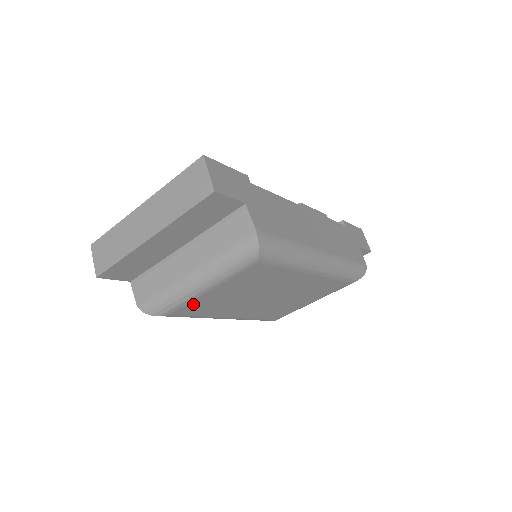
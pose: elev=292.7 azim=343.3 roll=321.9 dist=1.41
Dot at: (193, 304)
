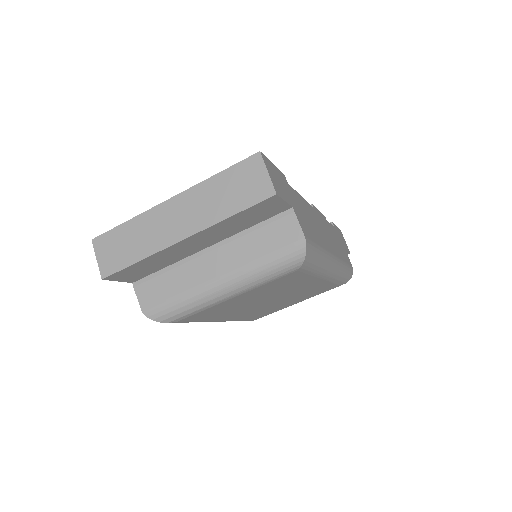
Dot at: (208, 310)
